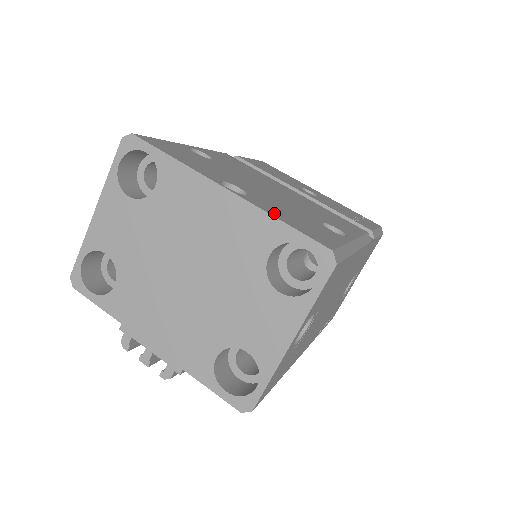
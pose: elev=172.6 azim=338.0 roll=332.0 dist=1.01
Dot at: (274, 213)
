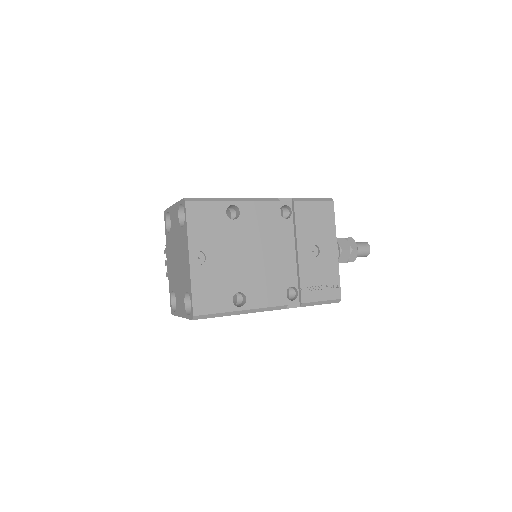
Dot at: (197, 283)
